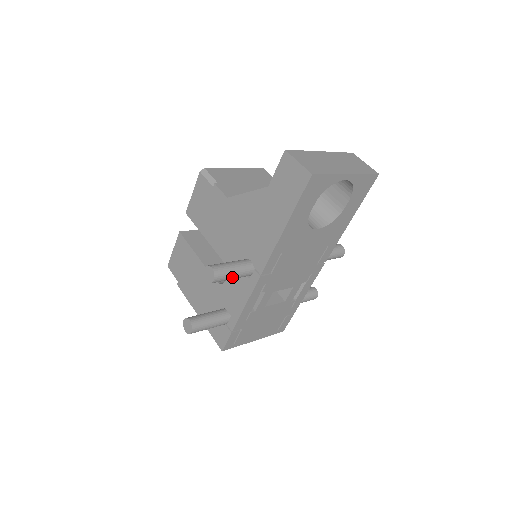
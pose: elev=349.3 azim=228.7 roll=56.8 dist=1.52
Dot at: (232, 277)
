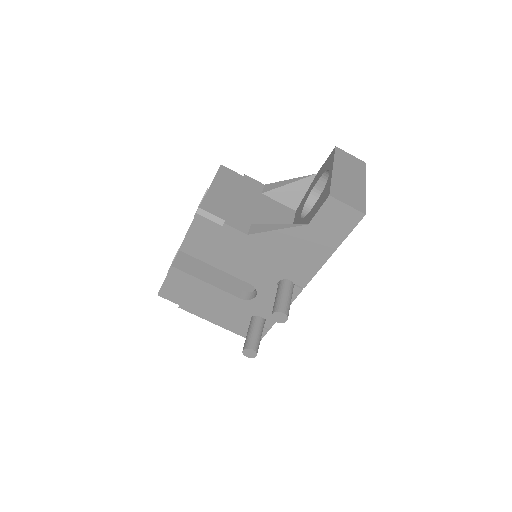
Dot at: occluded
